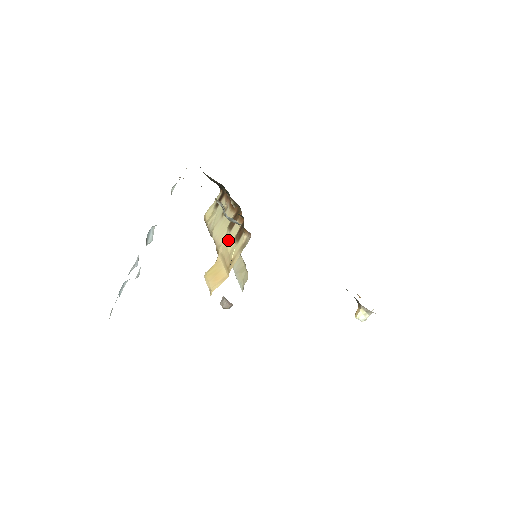
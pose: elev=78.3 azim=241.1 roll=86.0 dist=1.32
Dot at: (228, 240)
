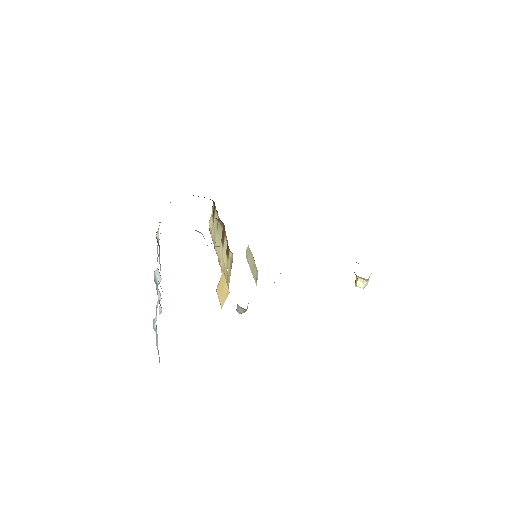
Dot at: (223, 255)
